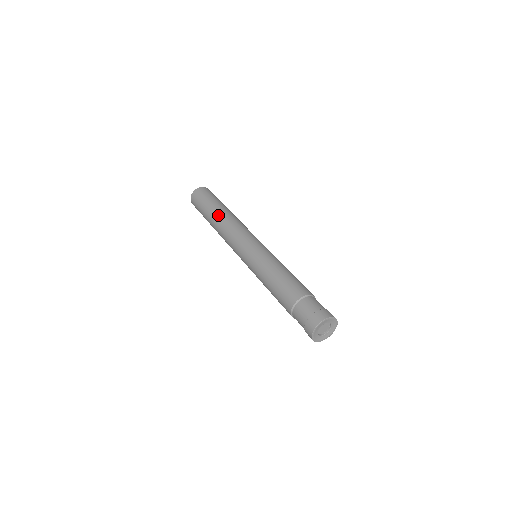
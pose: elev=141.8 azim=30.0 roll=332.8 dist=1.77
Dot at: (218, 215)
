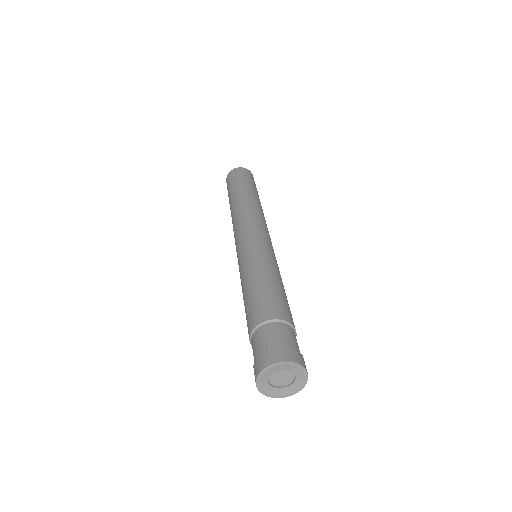
Dot at: (234, 202)
